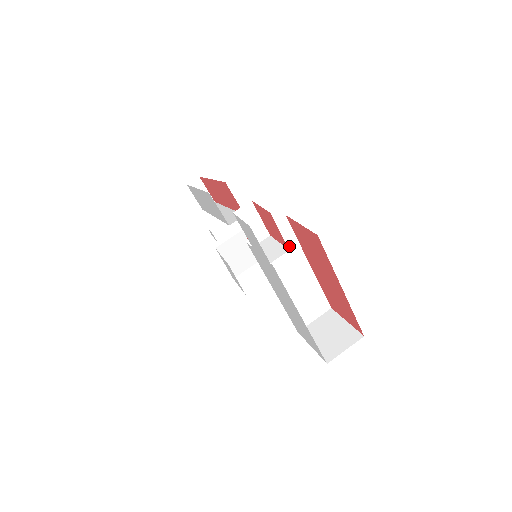
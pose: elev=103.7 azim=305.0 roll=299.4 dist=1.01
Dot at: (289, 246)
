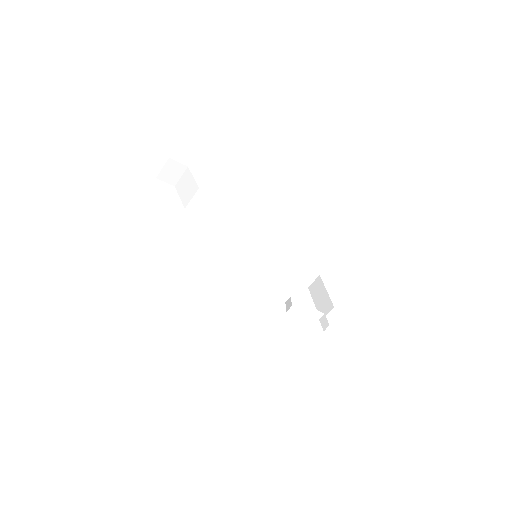
Dot at: occluded
